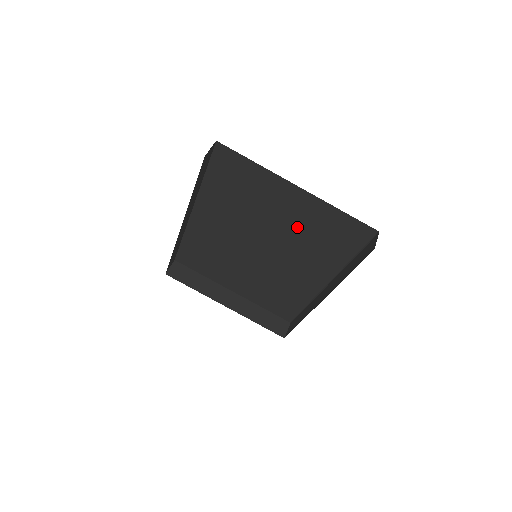
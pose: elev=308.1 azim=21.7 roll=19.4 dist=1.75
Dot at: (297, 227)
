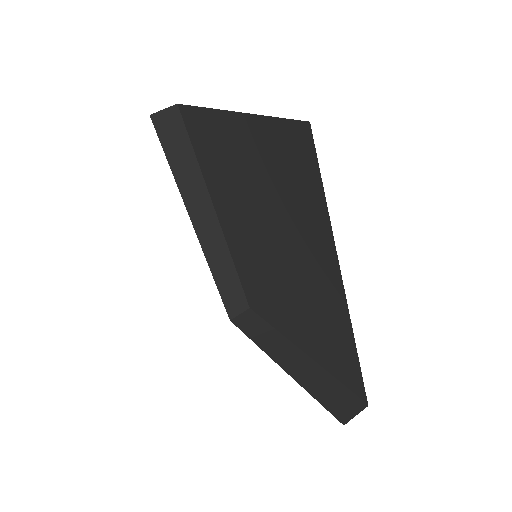
Dot at: (264, 185)
